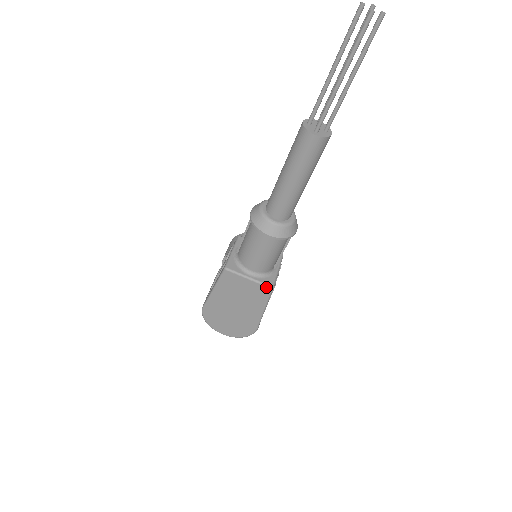
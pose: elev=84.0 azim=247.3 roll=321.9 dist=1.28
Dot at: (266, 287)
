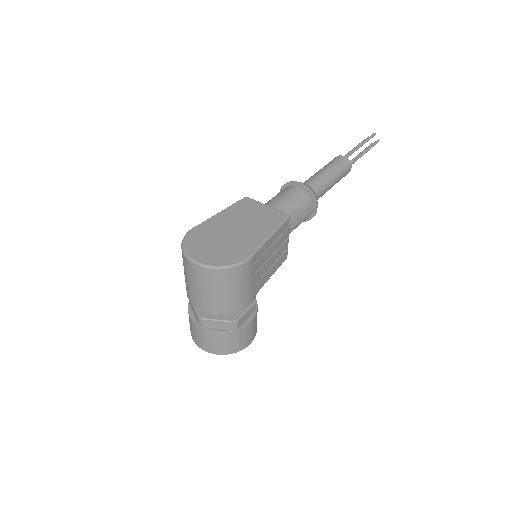
Dot at: (283, 213)
